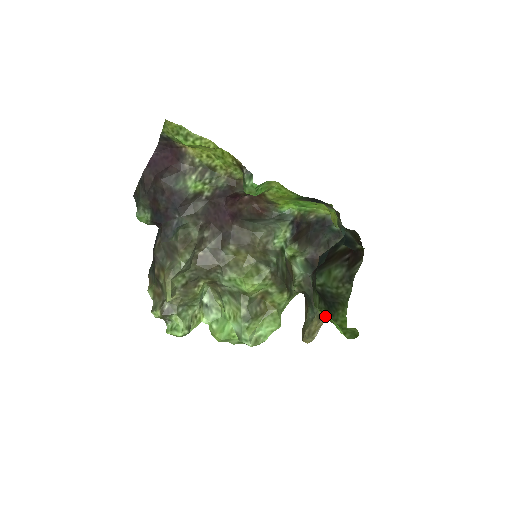
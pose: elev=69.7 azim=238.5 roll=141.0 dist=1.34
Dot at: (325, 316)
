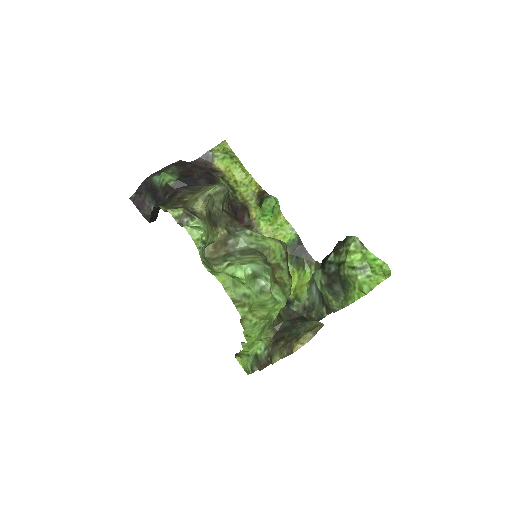
Dot at: (359, 257)
